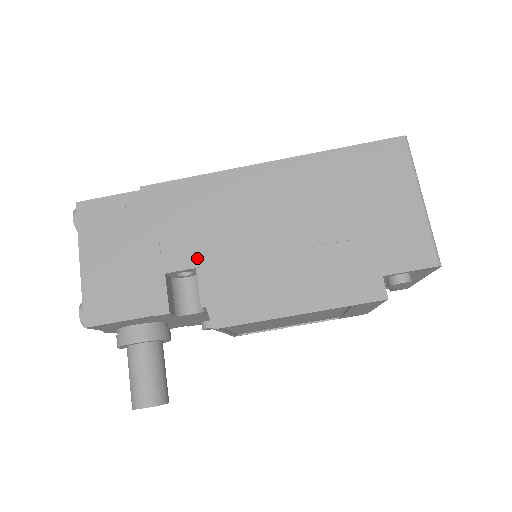
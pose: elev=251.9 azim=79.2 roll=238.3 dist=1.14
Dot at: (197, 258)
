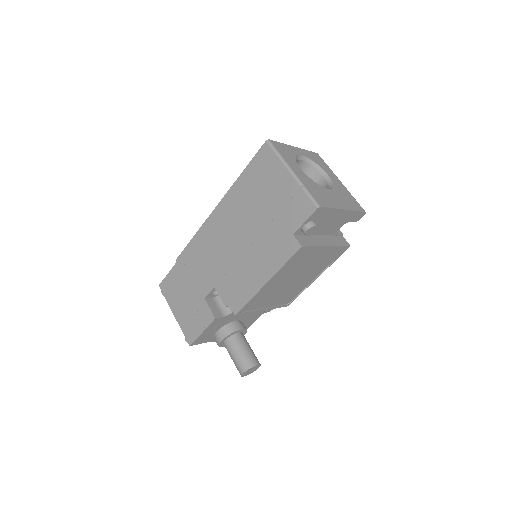
Dot at: (212, 282)
